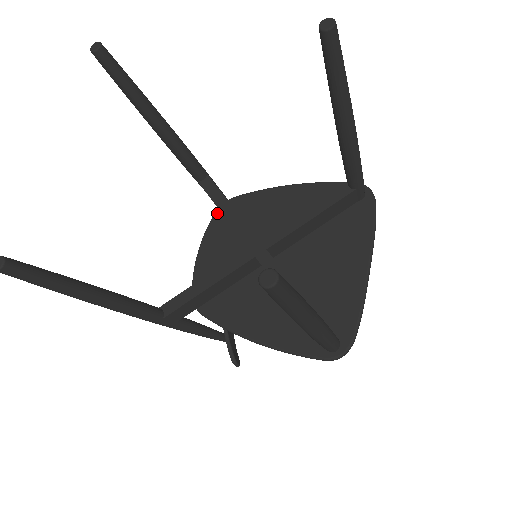
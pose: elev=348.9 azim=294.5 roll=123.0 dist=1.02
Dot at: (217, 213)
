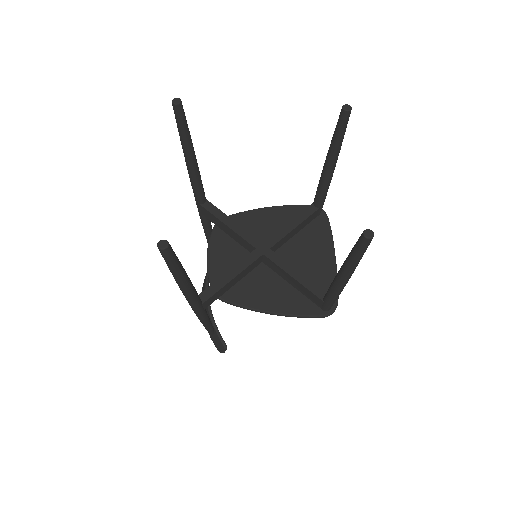
Dot at: (215, 228)
